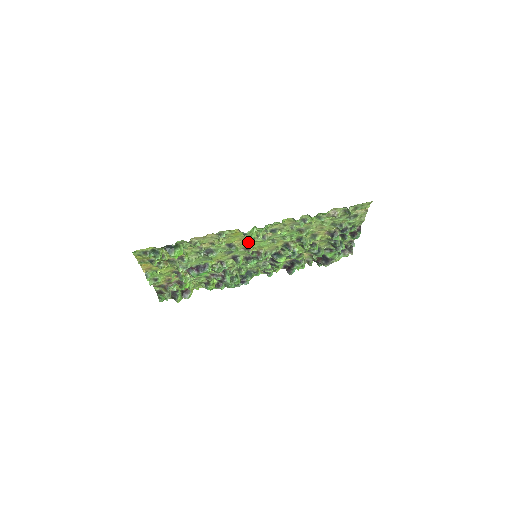
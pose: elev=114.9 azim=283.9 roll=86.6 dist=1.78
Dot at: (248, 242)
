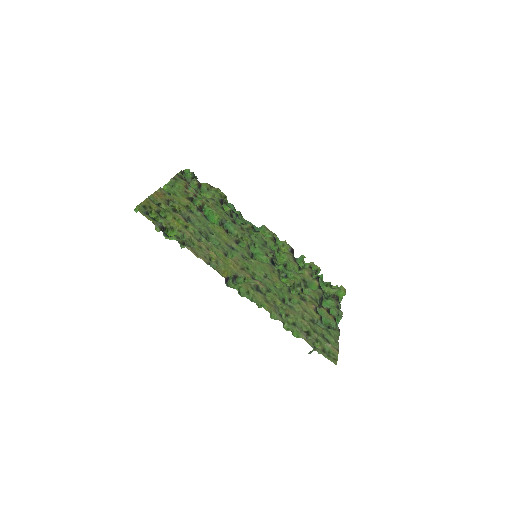
Dot at: (244, 264)
